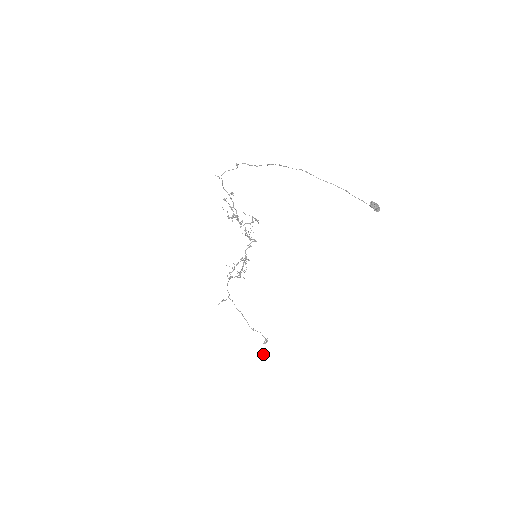
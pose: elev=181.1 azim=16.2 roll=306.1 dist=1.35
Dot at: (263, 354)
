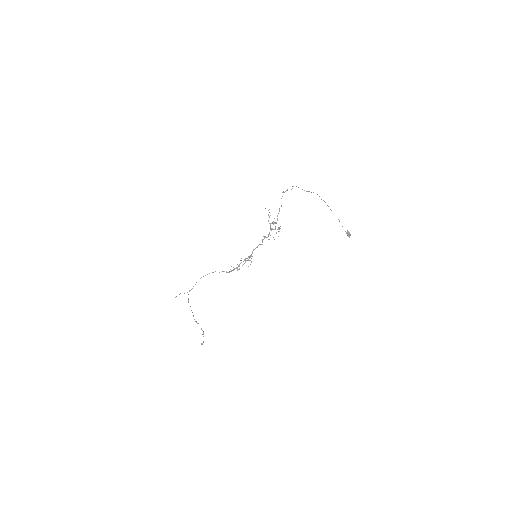
Dot at: (202, 344)
